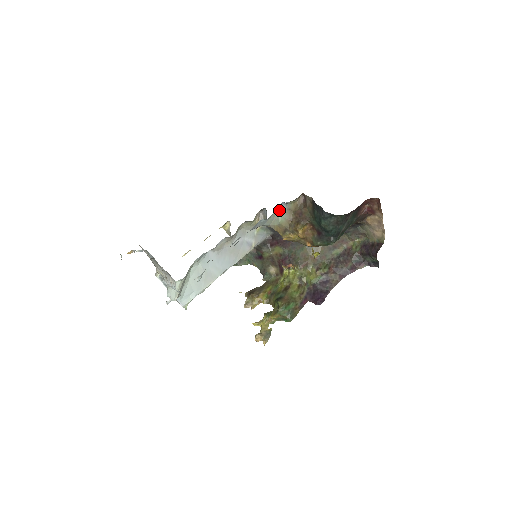
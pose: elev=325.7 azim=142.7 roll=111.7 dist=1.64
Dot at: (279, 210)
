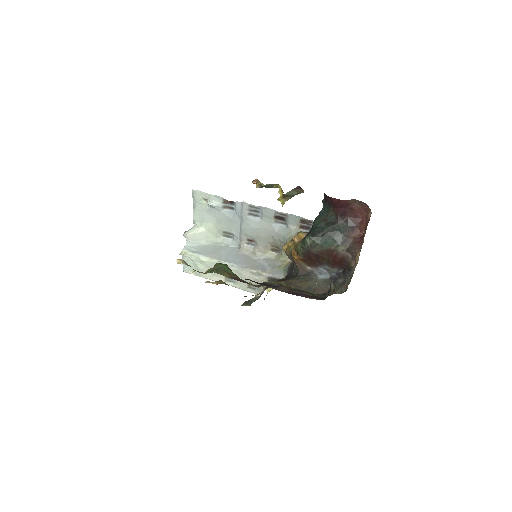
Dot at: occluded
